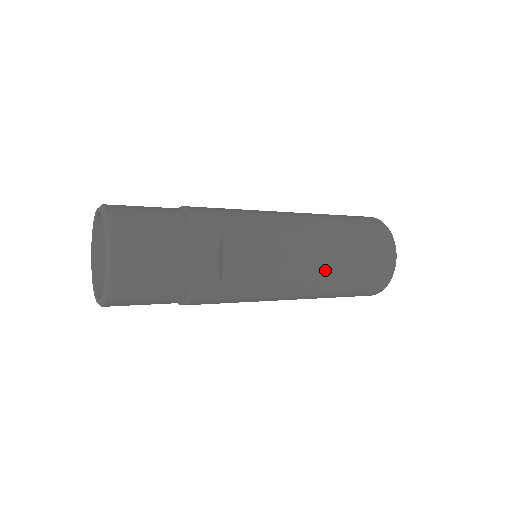
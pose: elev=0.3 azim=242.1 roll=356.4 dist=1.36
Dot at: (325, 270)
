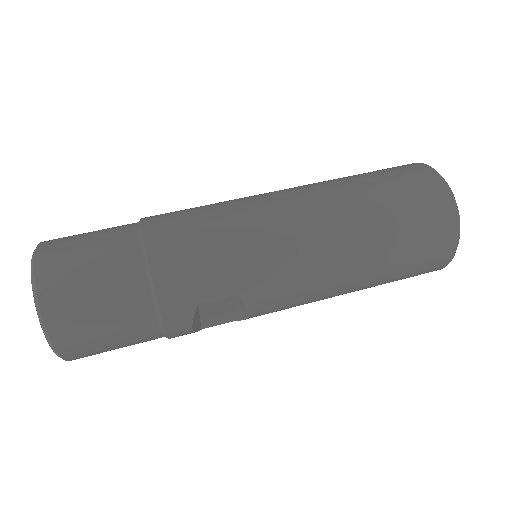
Dot at: (337, 295)
